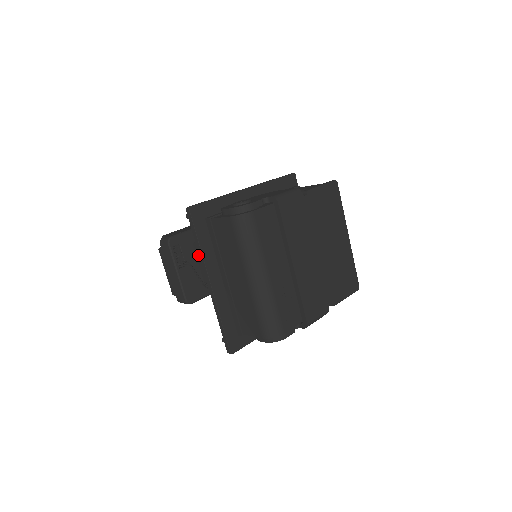
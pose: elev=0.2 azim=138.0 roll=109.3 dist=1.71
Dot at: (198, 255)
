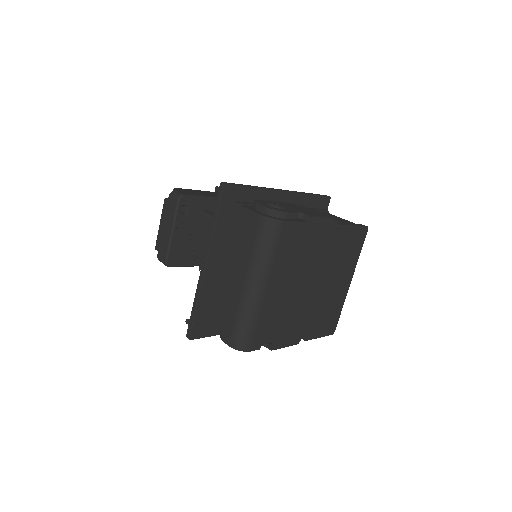
Dot at: (200, 224)
